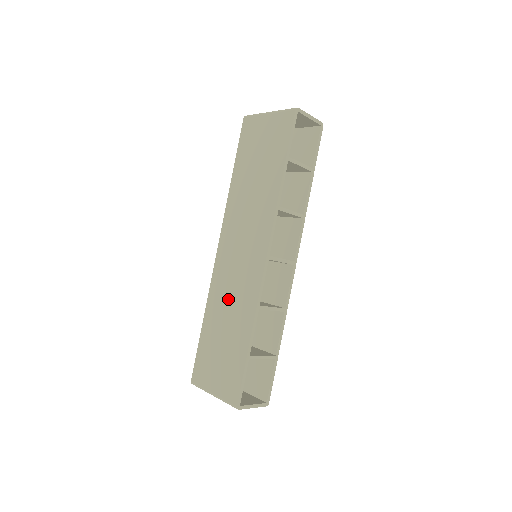
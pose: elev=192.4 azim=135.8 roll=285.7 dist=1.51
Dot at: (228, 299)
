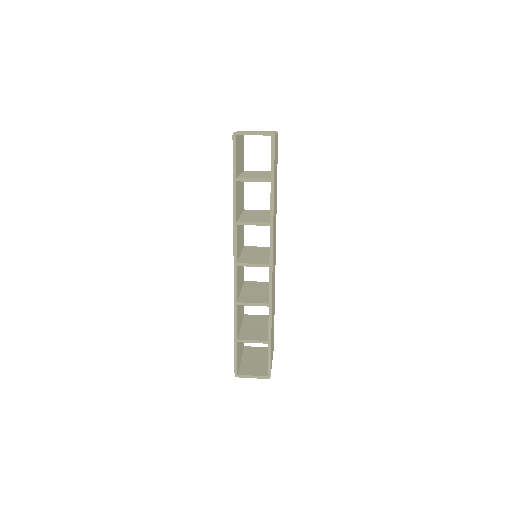
Dot at: occluded
